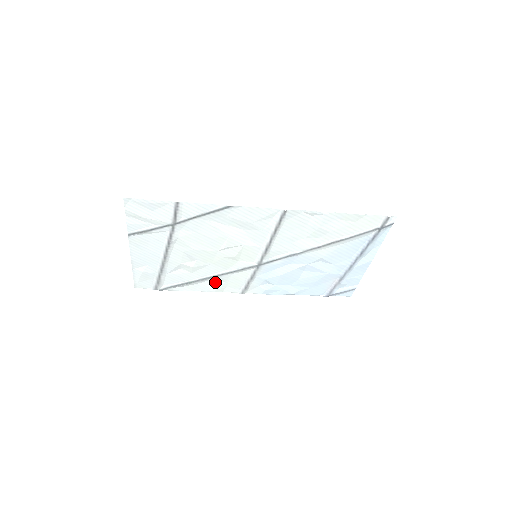
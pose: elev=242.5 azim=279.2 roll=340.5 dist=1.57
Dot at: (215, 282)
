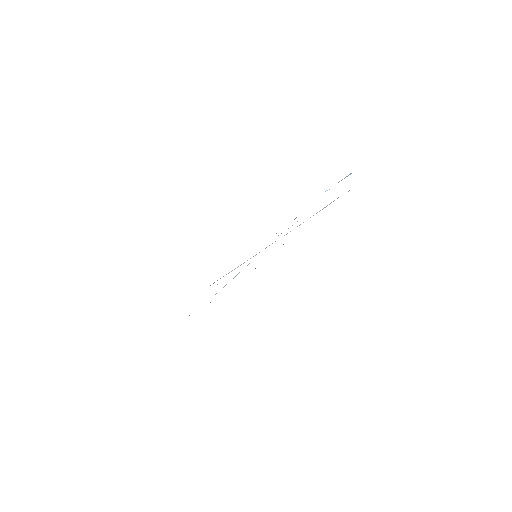
Dot at: occluded
